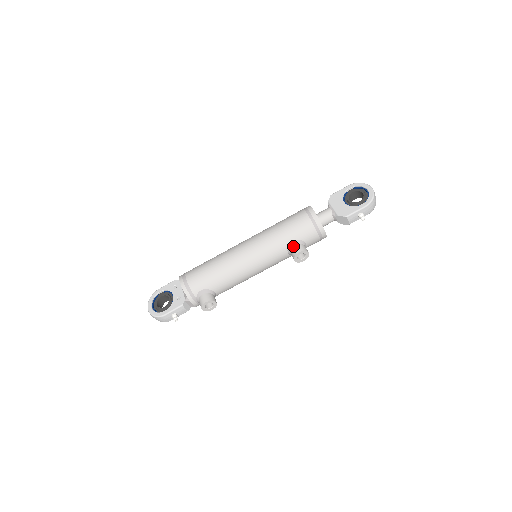
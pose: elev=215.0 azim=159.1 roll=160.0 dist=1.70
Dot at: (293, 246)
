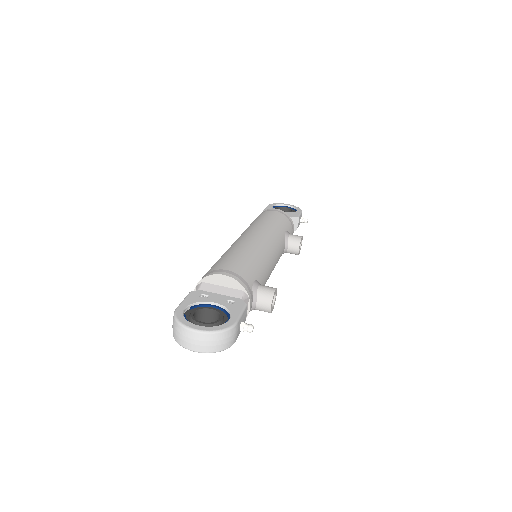
Dot at: (289, 235)
